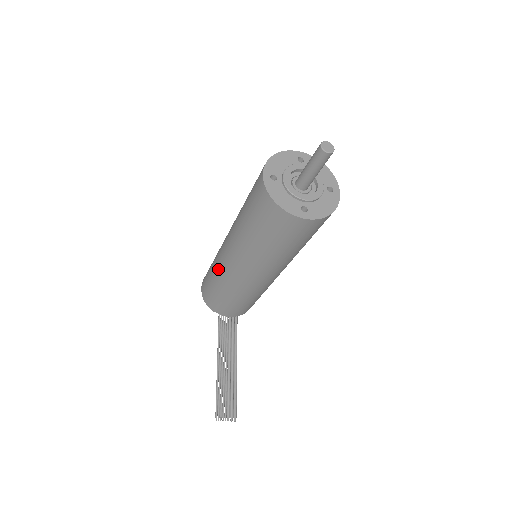
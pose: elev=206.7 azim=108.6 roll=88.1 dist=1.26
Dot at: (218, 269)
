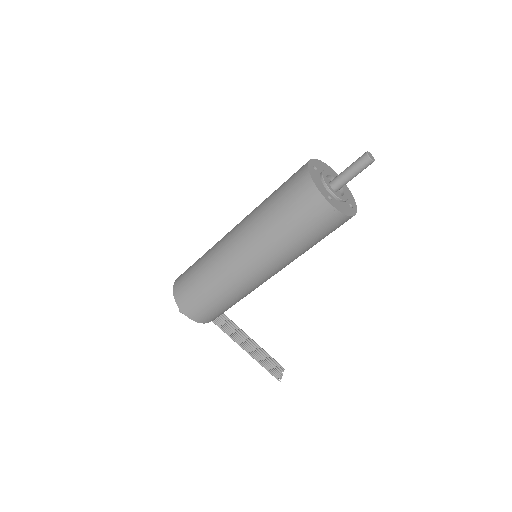
Dot at: (234, 289)
